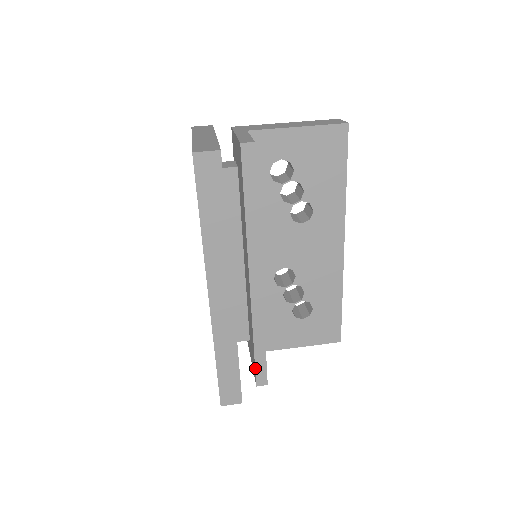
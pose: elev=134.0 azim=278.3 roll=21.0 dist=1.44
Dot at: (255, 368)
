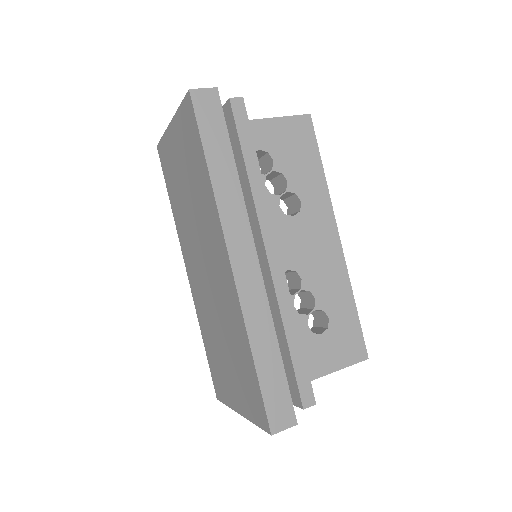
Dot at: (296, 380)
